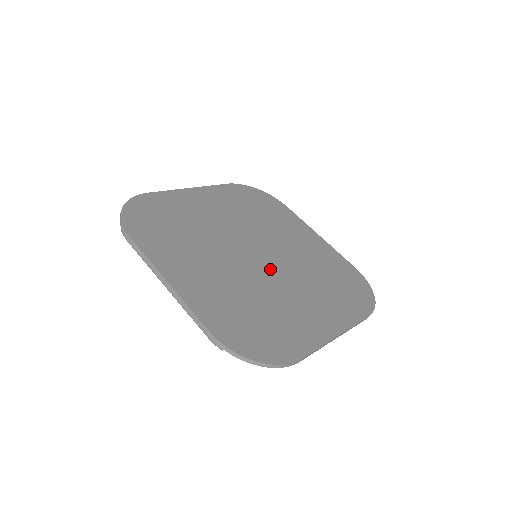
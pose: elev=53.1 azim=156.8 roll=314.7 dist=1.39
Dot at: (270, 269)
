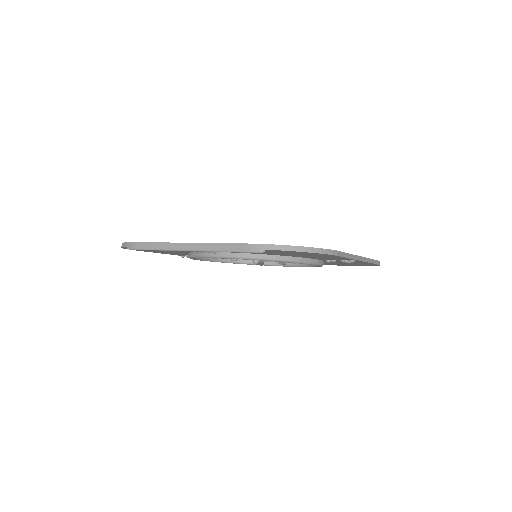
Dot at: occluded
